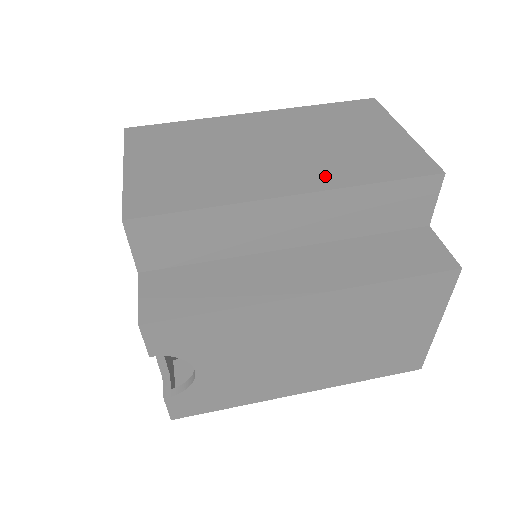
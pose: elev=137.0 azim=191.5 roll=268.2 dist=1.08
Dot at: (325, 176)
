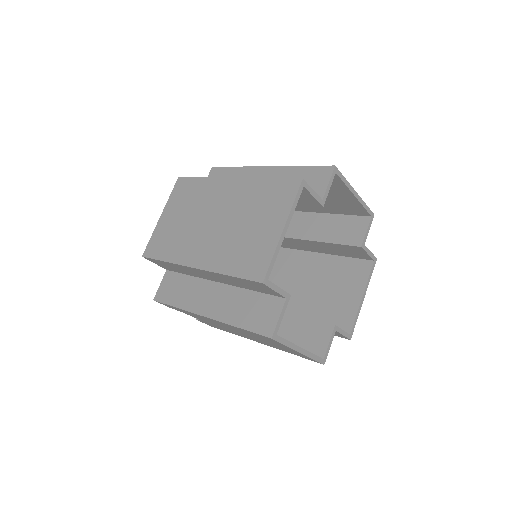
Dot at: (215, 259)
